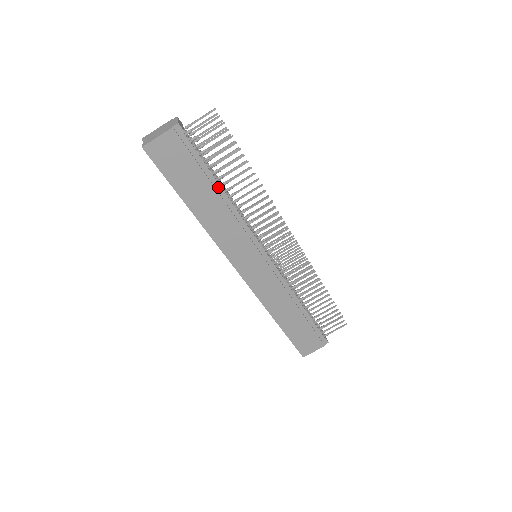
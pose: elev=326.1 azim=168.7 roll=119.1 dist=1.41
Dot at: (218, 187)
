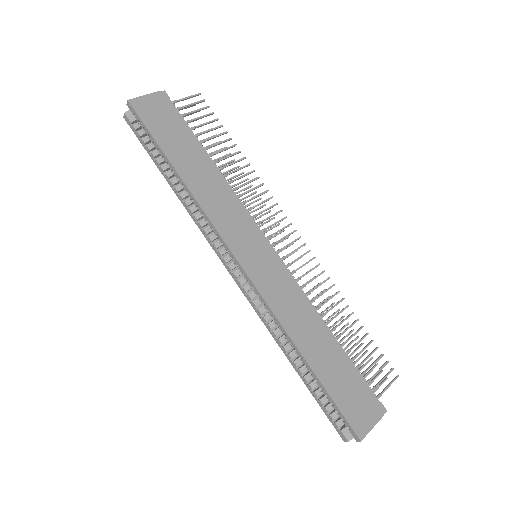
Dot at: (206, 155)
